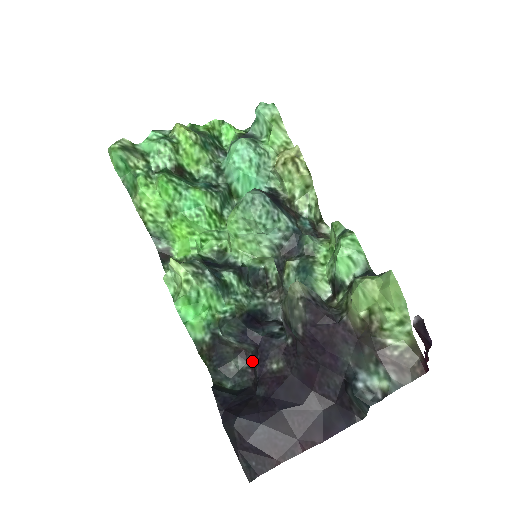
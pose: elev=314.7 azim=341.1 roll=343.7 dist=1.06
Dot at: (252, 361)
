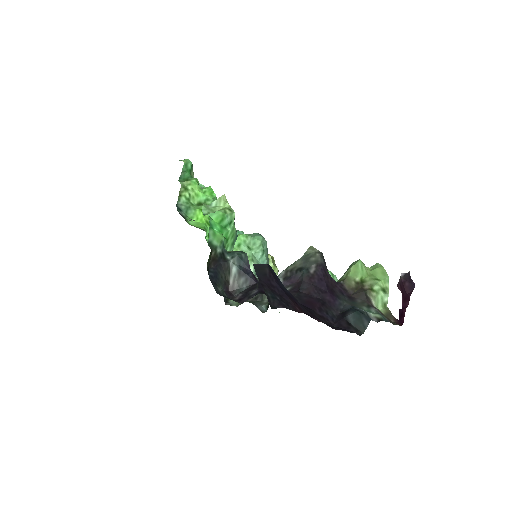
Dot at: (241, 295)
